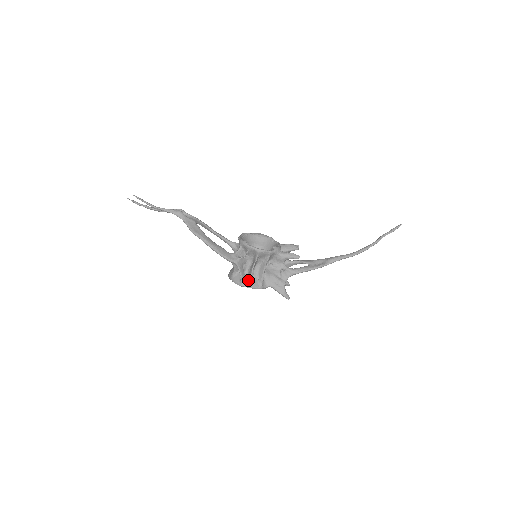
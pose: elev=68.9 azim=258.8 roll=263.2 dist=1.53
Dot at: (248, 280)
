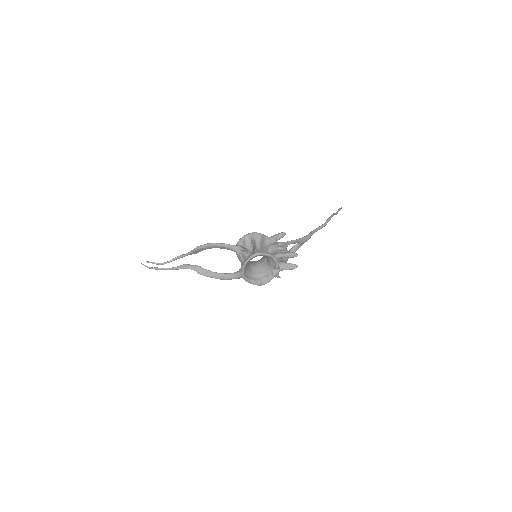
Dot at: (255, 251)
